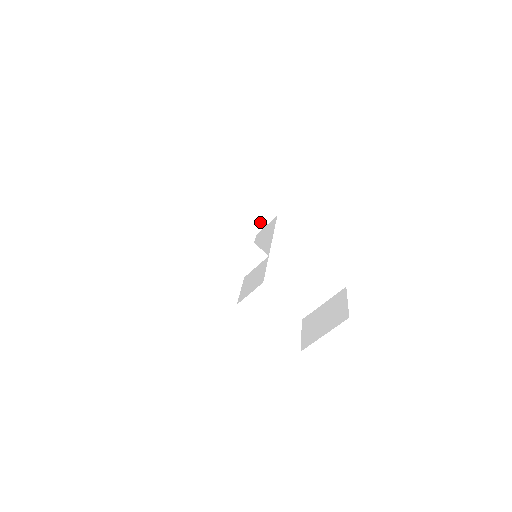
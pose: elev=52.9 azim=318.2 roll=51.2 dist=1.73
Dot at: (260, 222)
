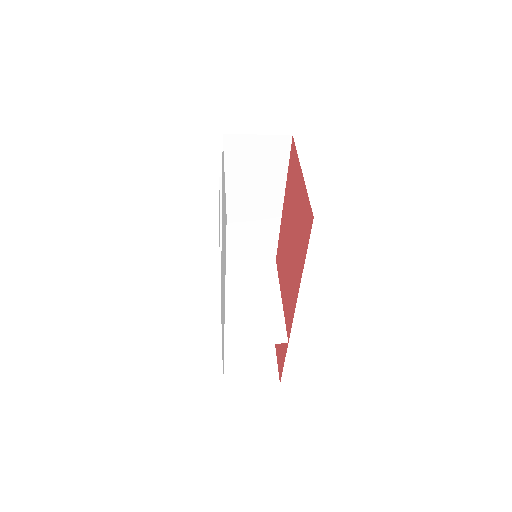
Dot at: occluded
